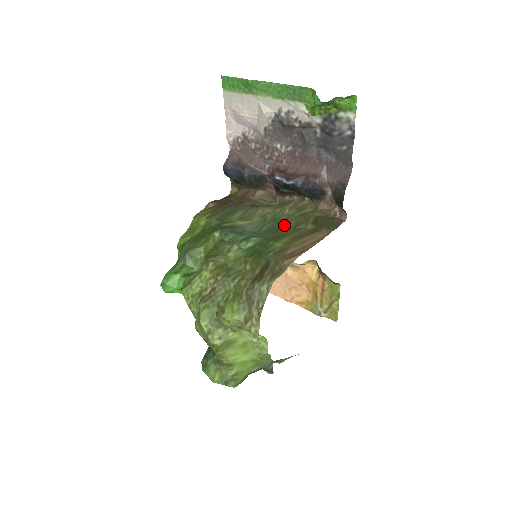
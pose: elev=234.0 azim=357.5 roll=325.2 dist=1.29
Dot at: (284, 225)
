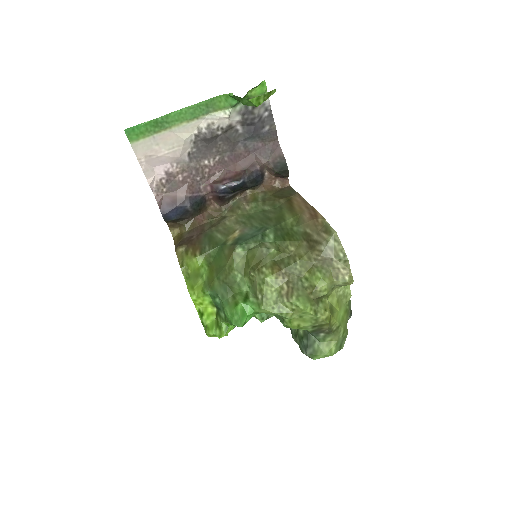
Dot at: (264, 213)
